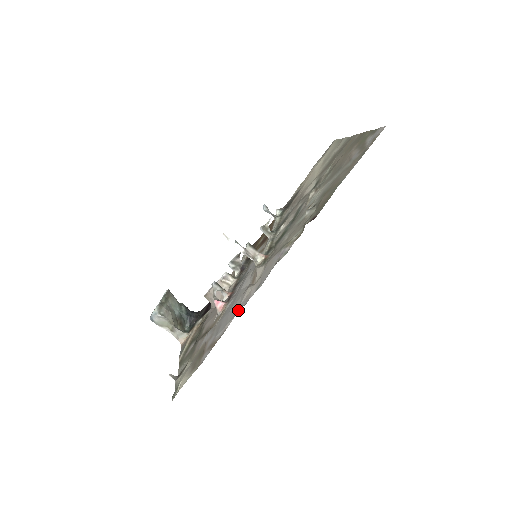
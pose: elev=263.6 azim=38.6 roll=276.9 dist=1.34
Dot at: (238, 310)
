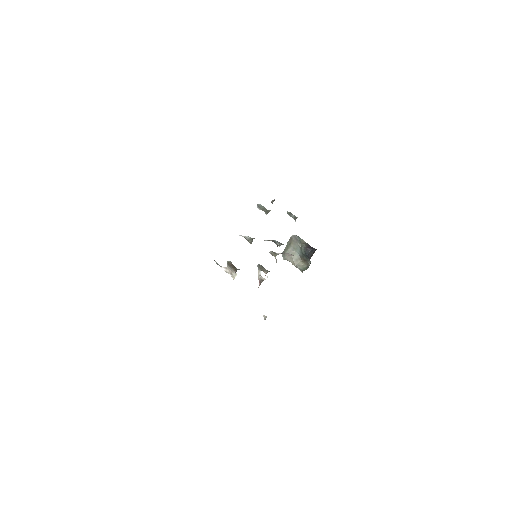
Dot at: occluded
